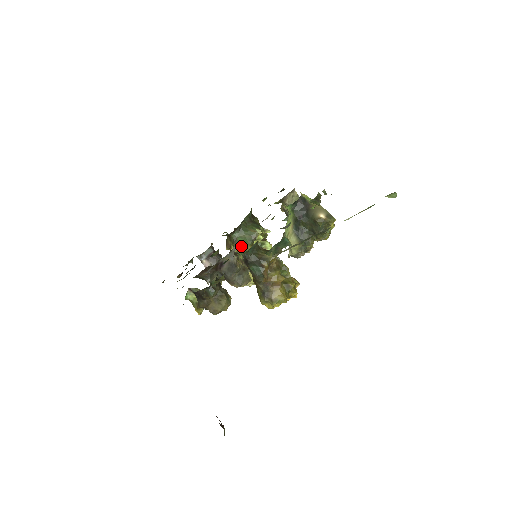
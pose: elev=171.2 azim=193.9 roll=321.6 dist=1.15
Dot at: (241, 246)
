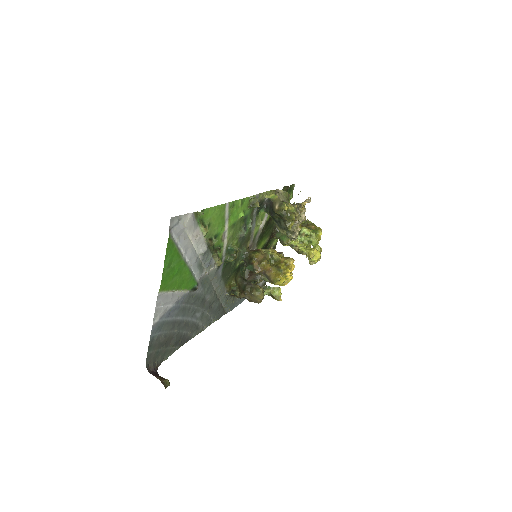
Dot at: (283, 242)
